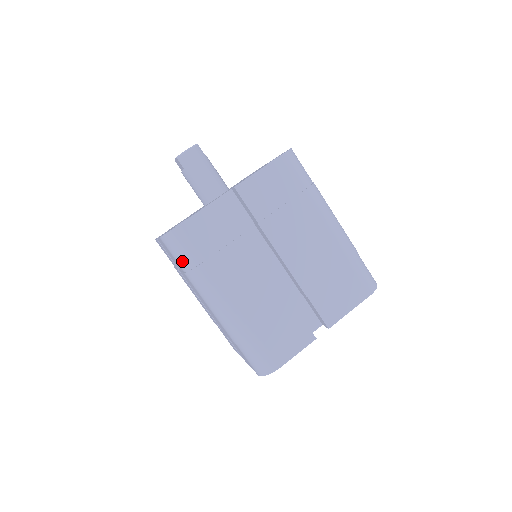
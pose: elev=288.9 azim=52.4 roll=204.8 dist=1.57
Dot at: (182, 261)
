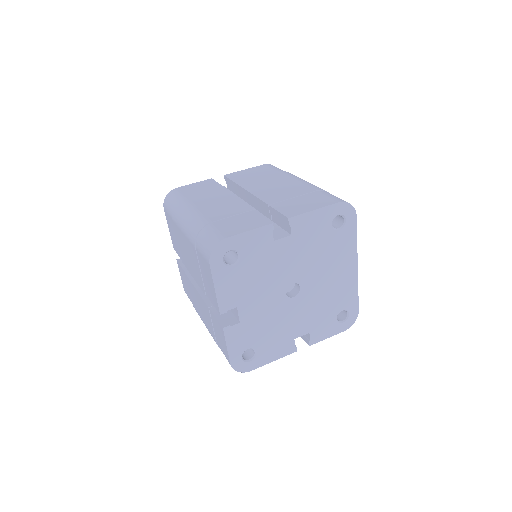
Dot at: (171, 206)
